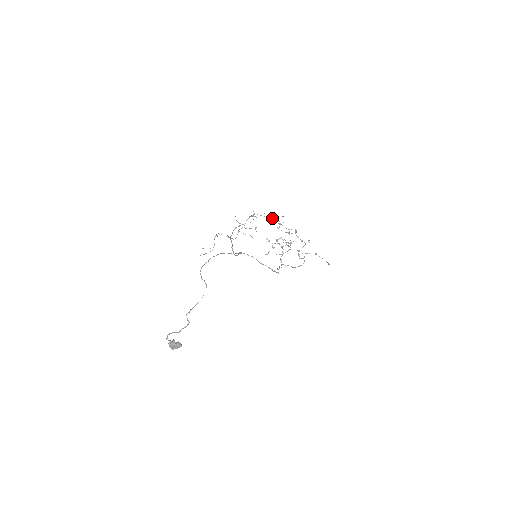
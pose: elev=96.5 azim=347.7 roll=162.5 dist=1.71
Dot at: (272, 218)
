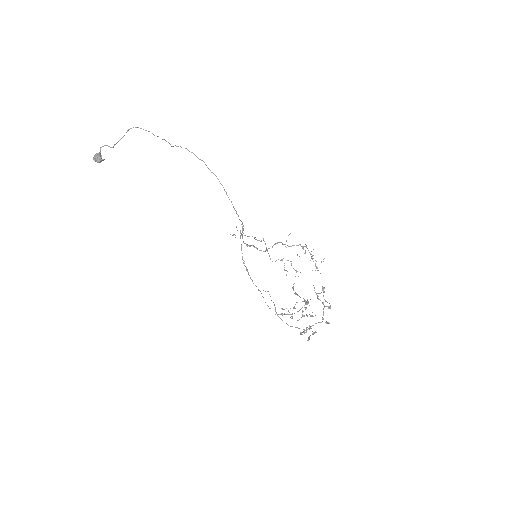
Dot at: occluded
